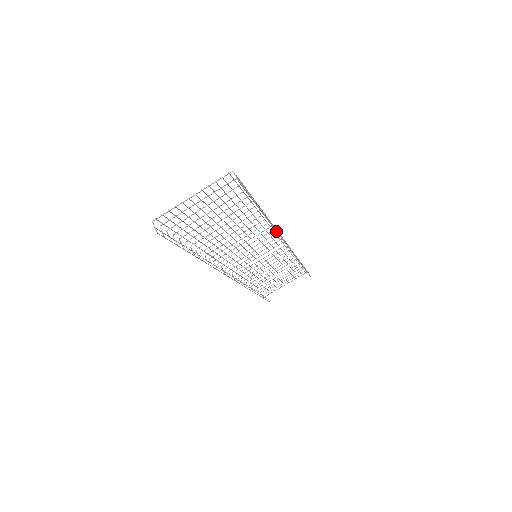
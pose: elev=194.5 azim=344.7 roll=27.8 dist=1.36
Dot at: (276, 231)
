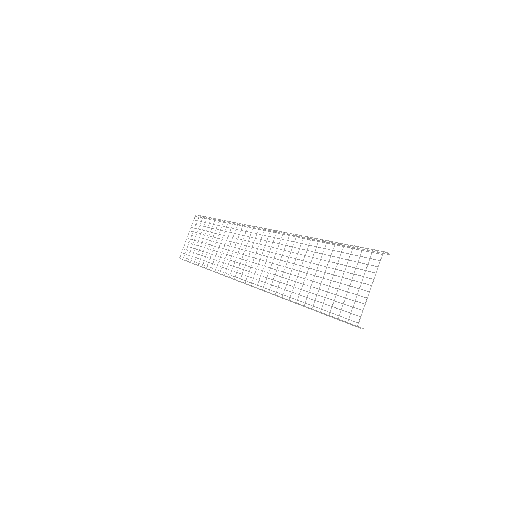
Dot at: (302, 237)
